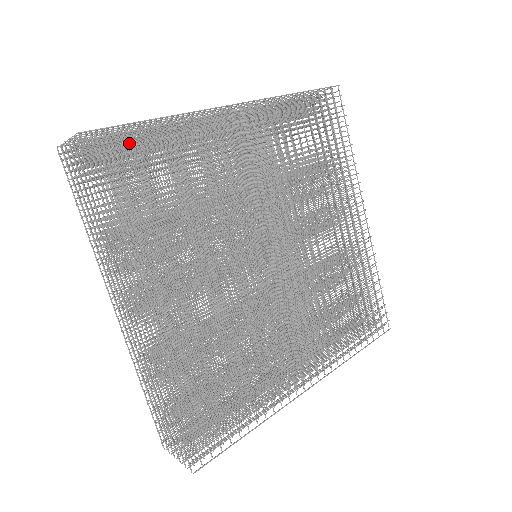
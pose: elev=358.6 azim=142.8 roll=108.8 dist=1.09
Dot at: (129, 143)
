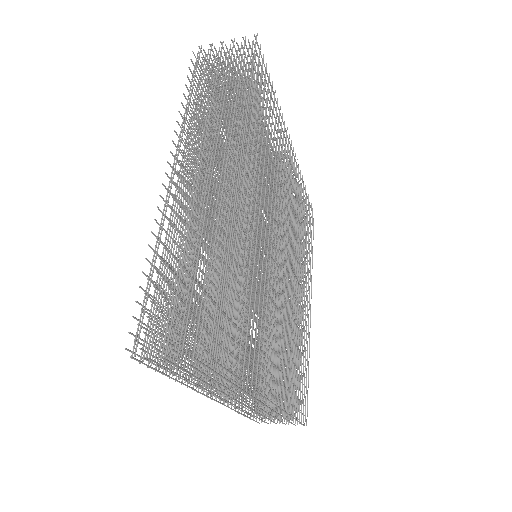
Dot at: (186, 288)
